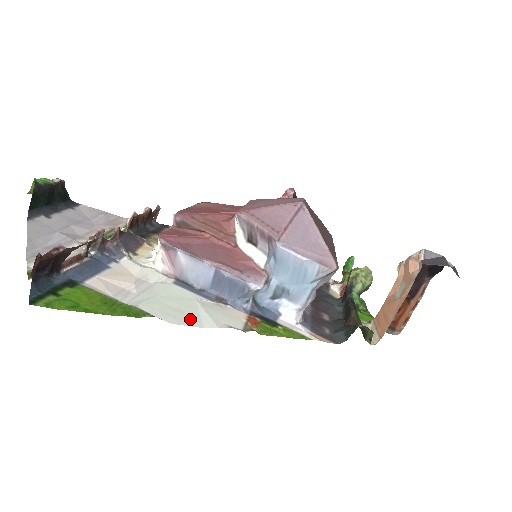
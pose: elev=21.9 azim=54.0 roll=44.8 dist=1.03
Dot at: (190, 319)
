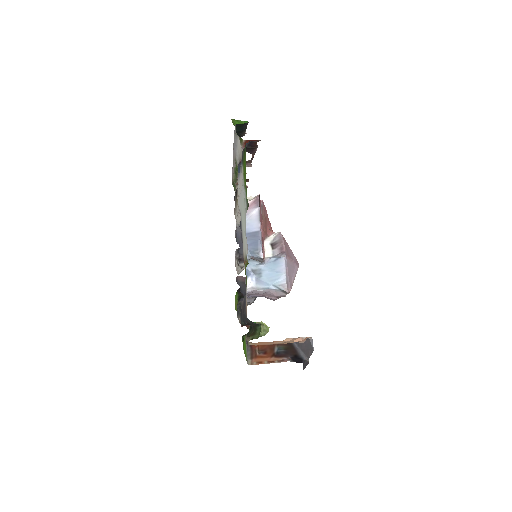
Dot at: (245, 225)
